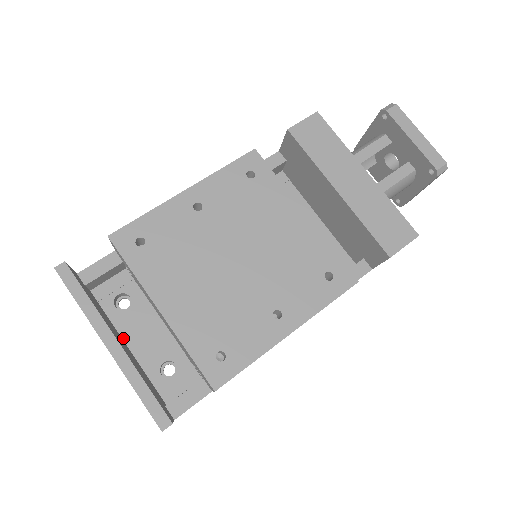
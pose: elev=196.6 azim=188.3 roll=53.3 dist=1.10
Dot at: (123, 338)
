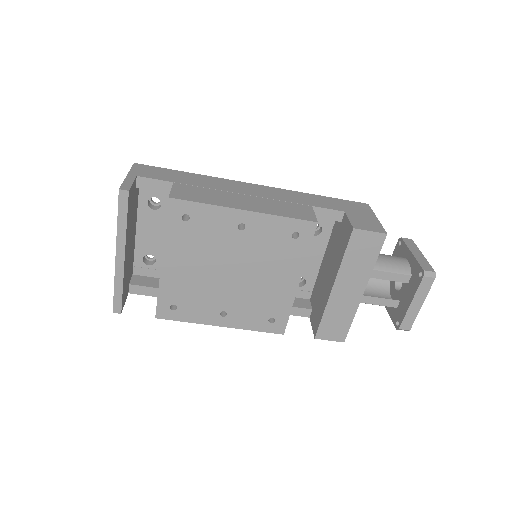
Dot at: (137, 223)
